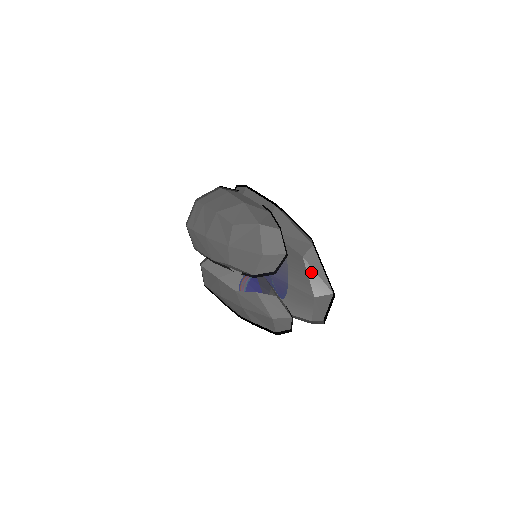
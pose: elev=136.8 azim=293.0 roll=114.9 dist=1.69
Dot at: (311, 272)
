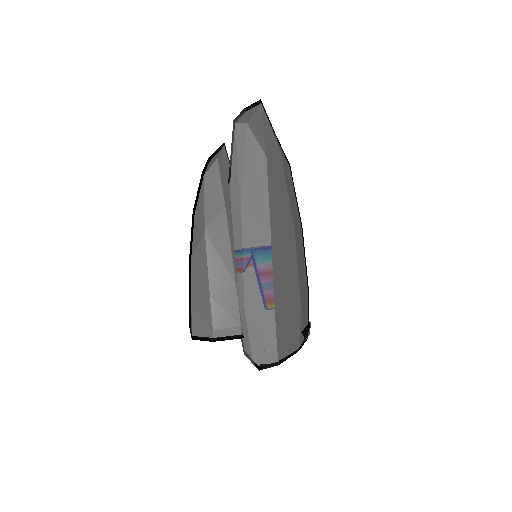
Dot at: occluded
